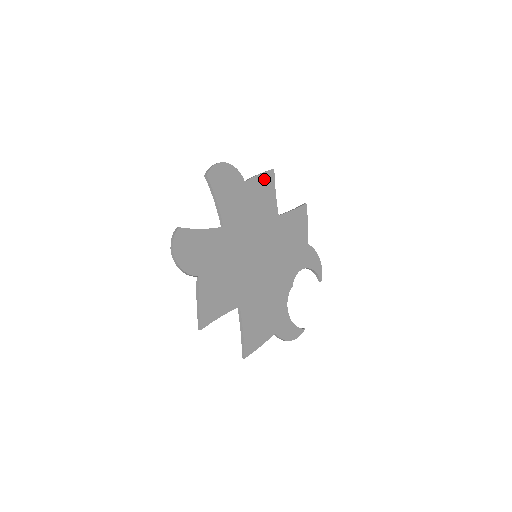
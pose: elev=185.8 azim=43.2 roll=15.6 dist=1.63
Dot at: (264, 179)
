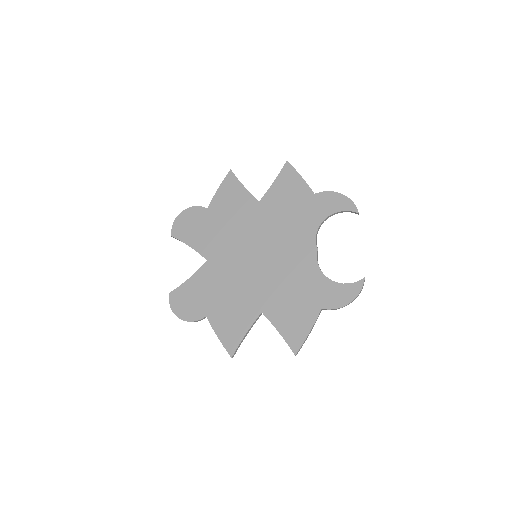
Dot at: (225, 188)
